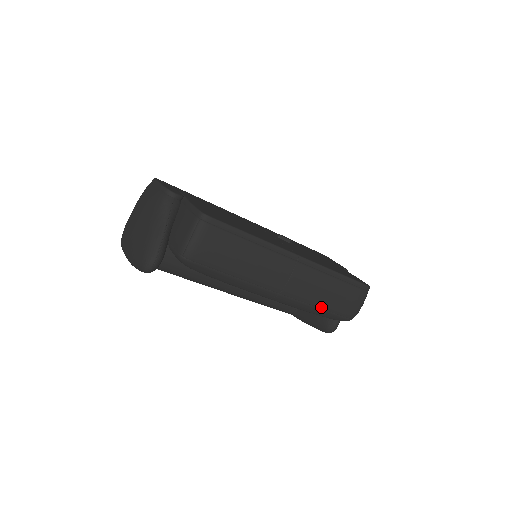
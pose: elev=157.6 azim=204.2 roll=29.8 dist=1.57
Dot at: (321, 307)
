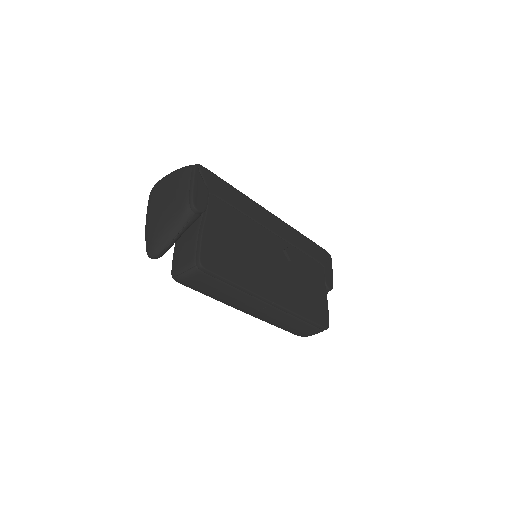
Dot at: (278, 326)
